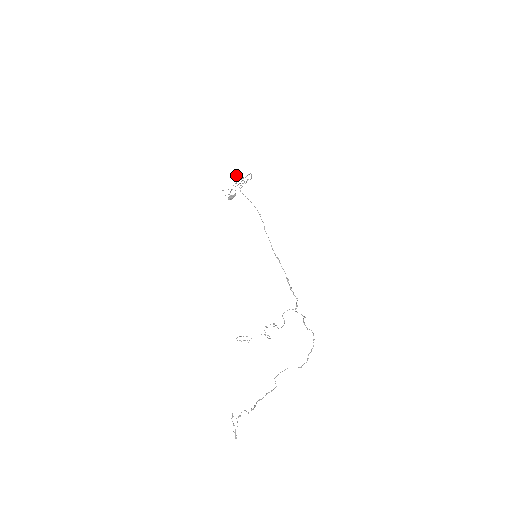
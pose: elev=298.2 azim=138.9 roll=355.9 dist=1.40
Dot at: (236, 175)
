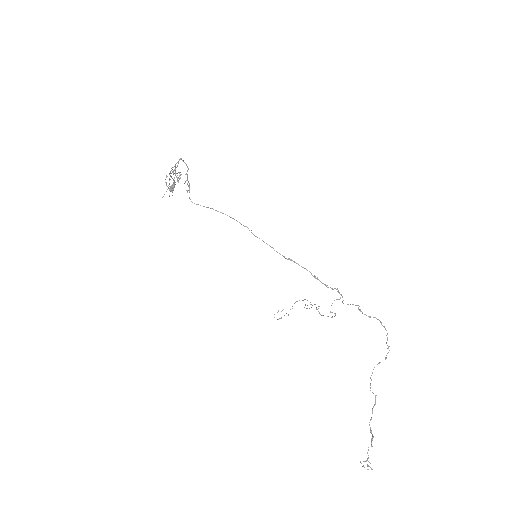
Dot at: occluded
